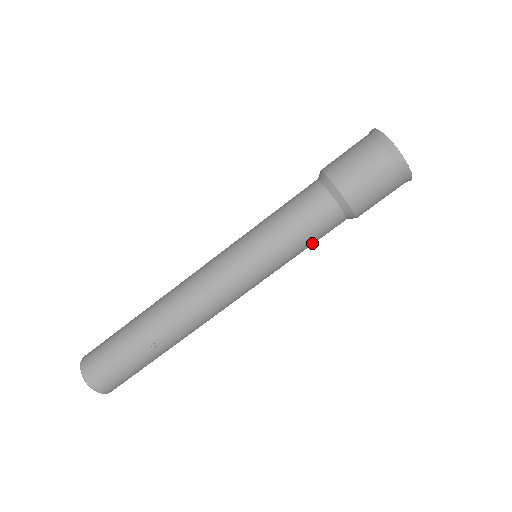
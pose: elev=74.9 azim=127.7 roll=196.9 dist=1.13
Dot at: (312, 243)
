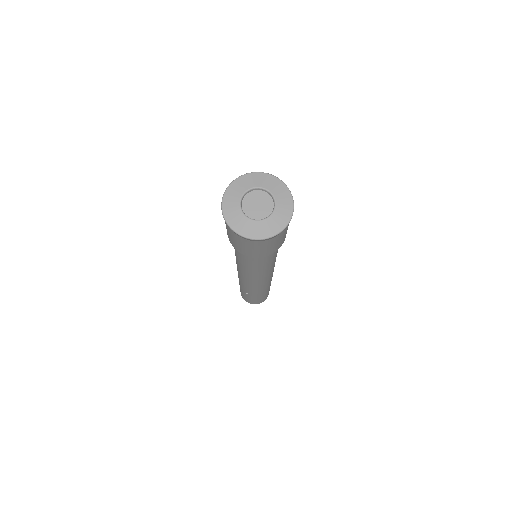
Dot at: (263, 264)
